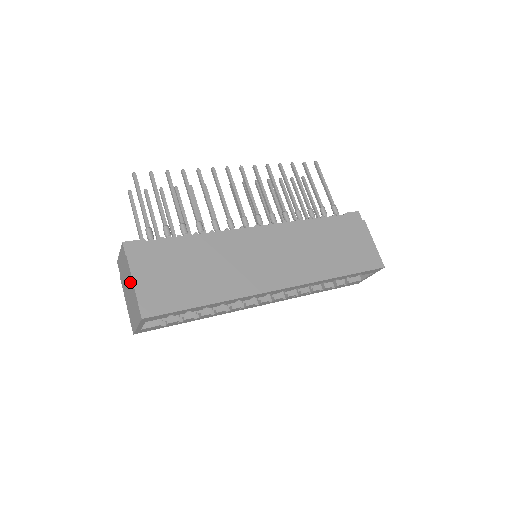
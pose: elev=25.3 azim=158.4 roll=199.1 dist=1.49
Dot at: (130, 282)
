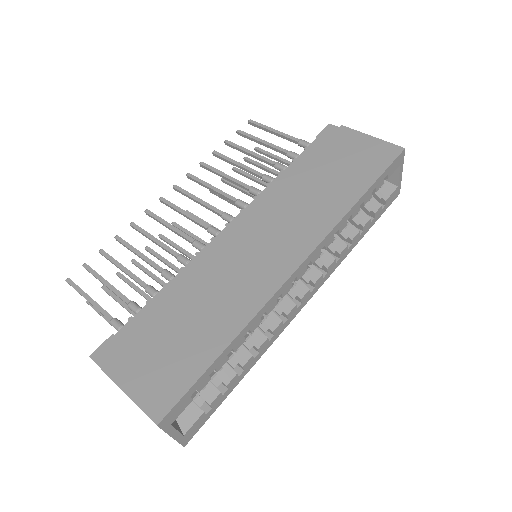
Dot at: occluded
